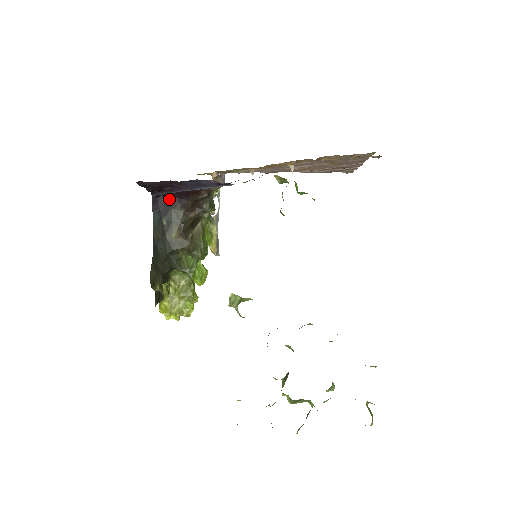
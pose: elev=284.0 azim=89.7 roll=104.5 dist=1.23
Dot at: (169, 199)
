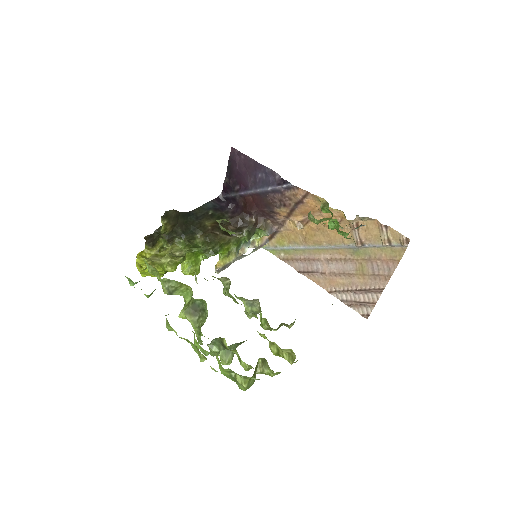
Dot at: (227, 207)
